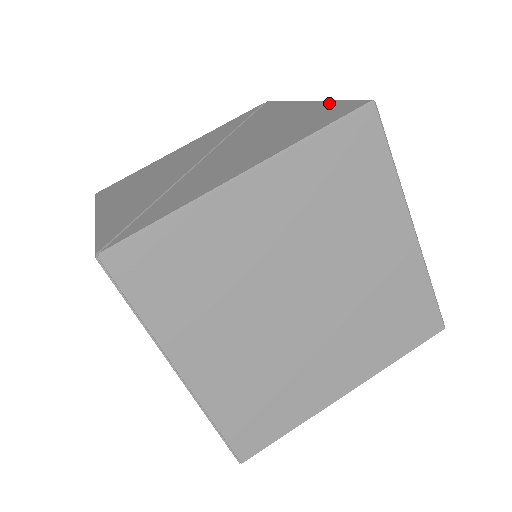
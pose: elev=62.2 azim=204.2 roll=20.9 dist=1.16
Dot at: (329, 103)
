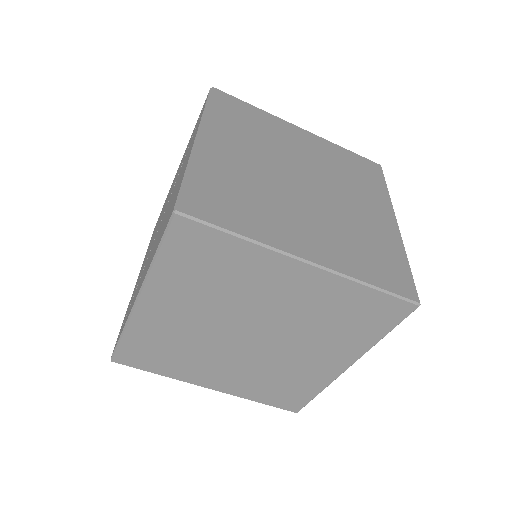
Dot at: (183, 174)
